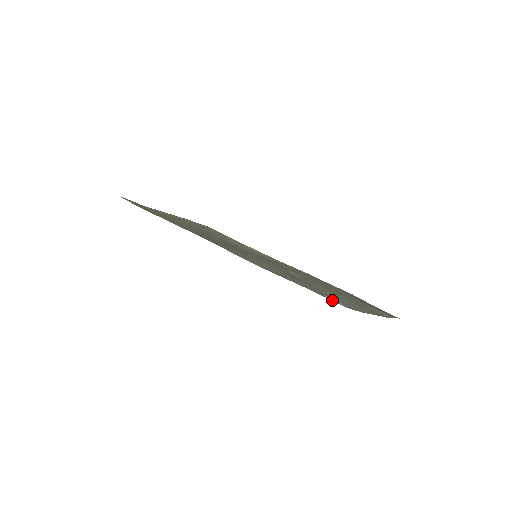
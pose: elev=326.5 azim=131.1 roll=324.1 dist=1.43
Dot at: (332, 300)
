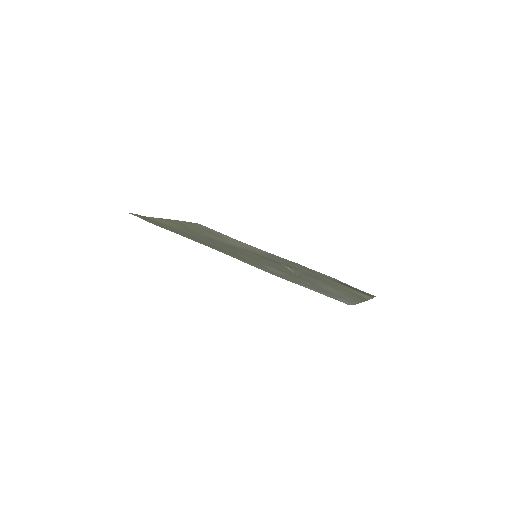
Dot at: occluded
